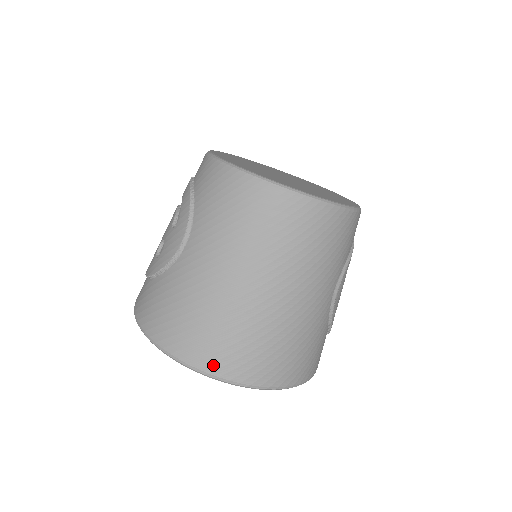
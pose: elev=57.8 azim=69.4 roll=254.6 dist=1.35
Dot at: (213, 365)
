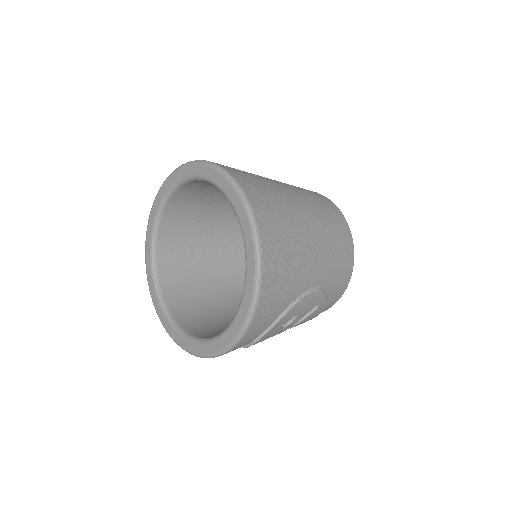
Dot at: (246, 186)
